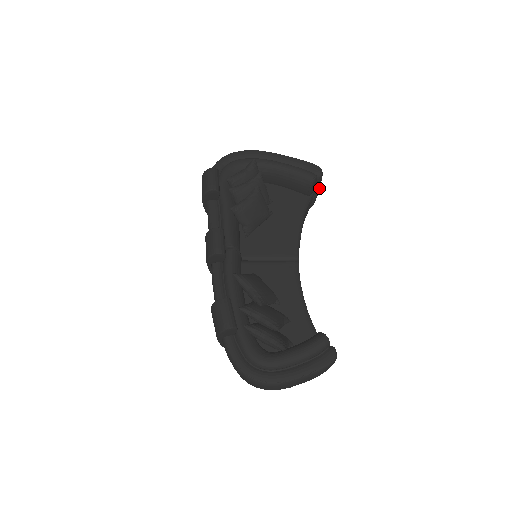
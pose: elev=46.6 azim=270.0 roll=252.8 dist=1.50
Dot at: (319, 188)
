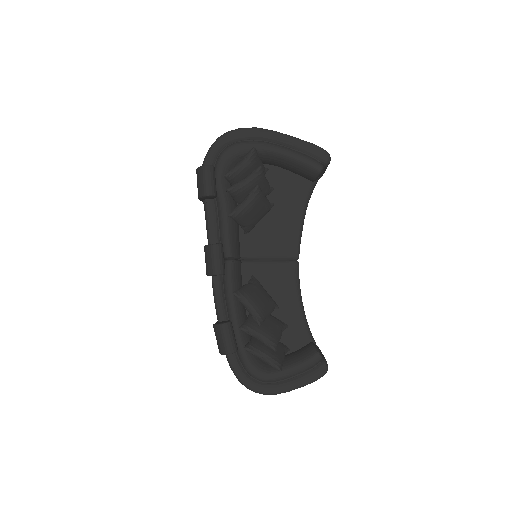
Dot at: occluded
